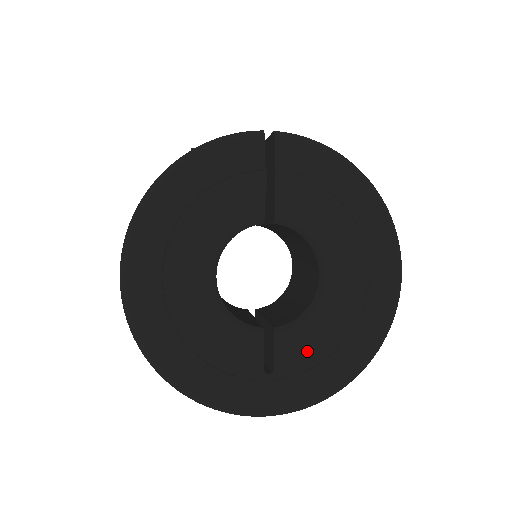
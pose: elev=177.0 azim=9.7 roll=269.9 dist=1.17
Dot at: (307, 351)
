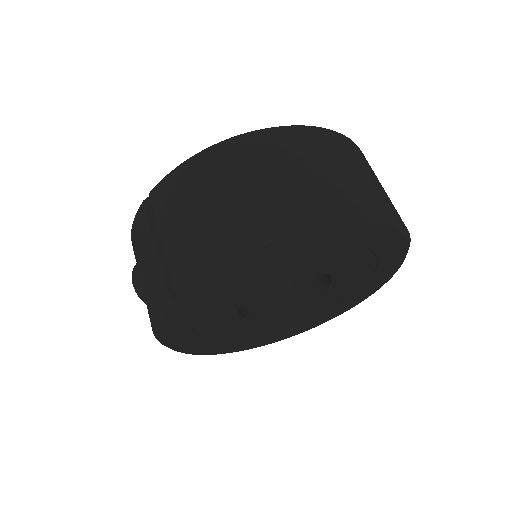
Dot at: (355, 286)
